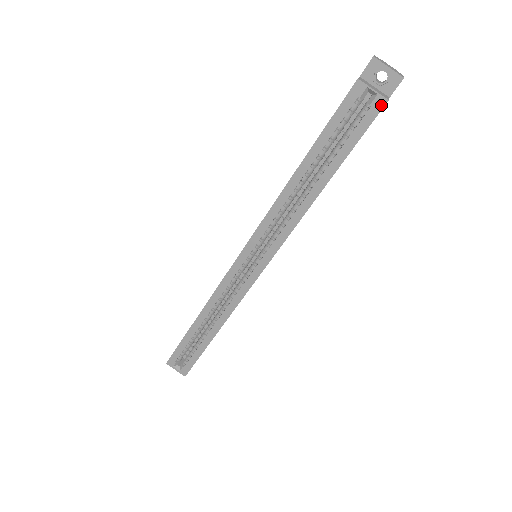
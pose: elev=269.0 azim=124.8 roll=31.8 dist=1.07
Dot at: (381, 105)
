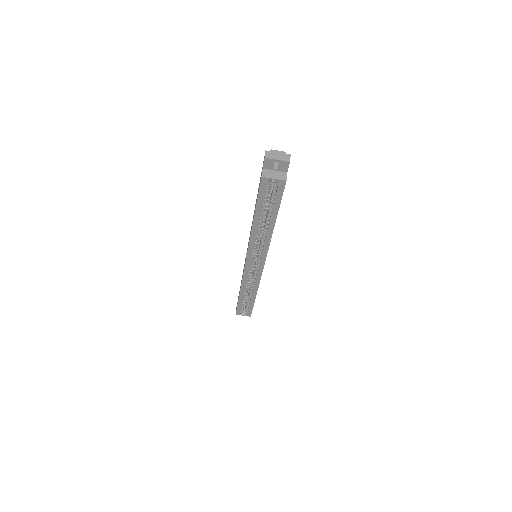
Dot at: (283, 184)
